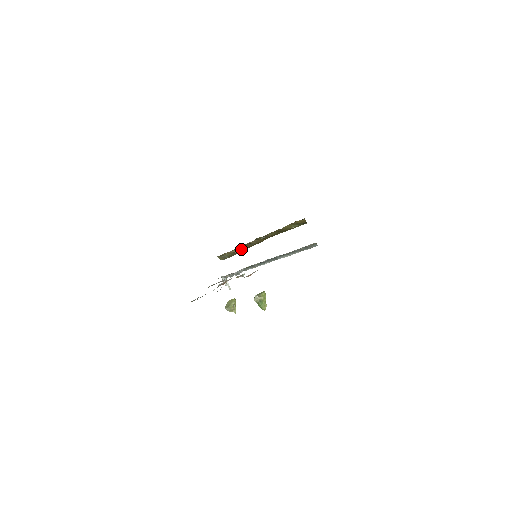
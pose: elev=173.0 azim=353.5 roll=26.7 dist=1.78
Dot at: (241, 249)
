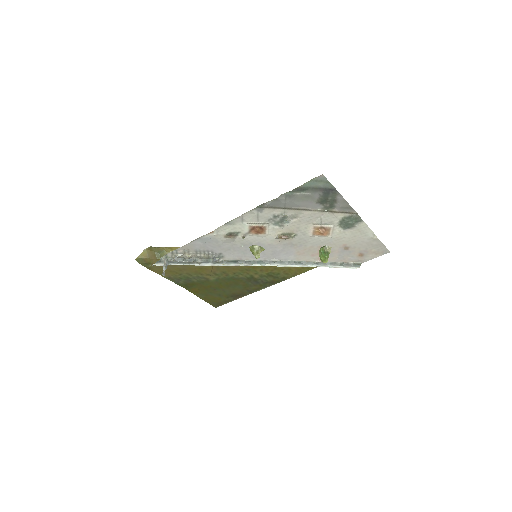
Dot at: occluded
